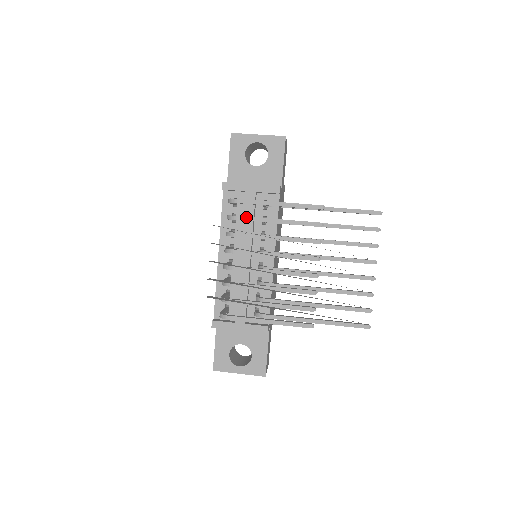
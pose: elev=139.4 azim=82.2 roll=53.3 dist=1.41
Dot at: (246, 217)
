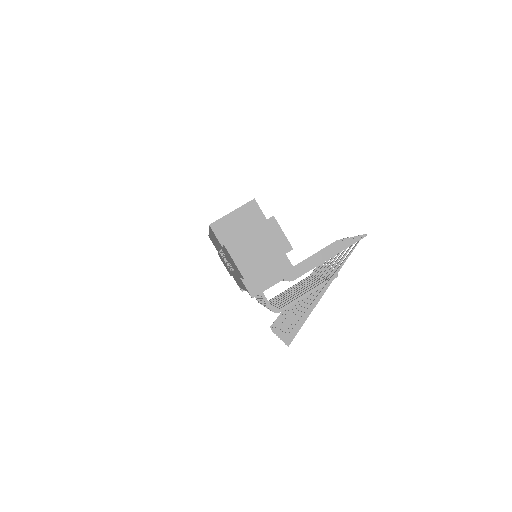
Dot at: occluded
